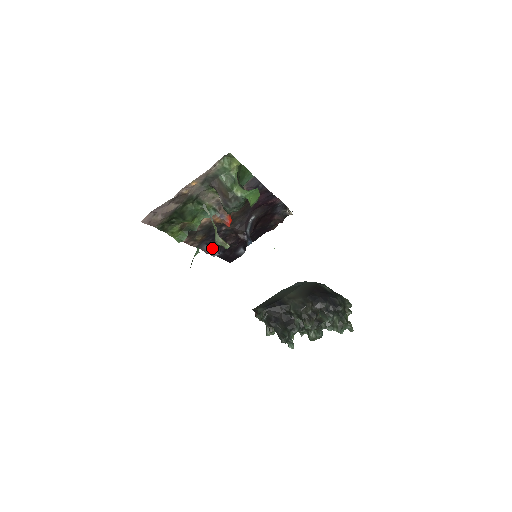
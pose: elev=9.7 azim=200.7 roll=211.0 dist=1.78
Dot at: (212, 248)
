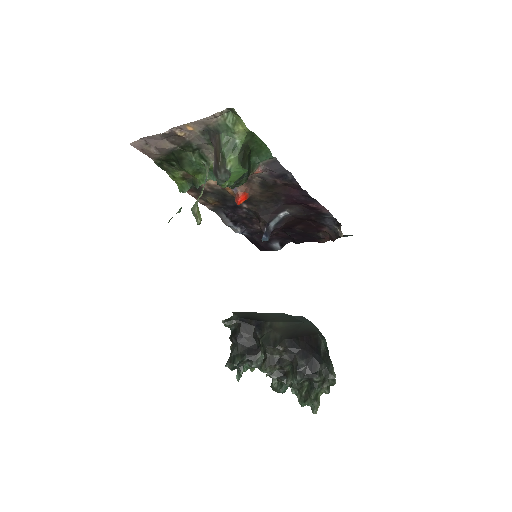
Dot at: (233, 221)
